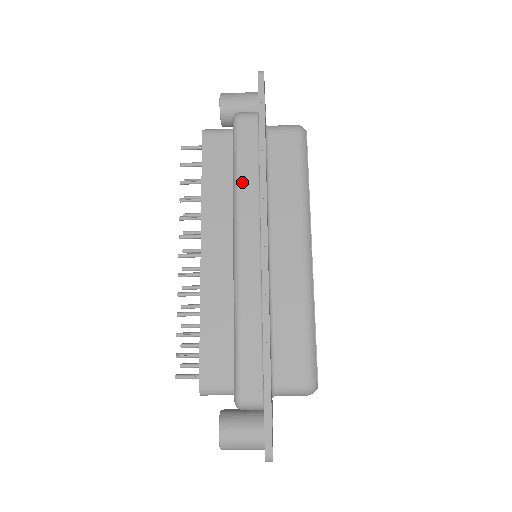
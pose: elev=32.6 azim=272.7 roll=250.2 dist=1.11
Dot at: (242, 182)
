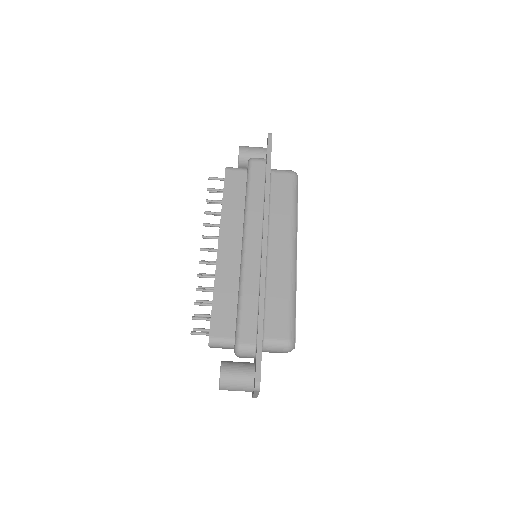
Dot at: (252, 201)
